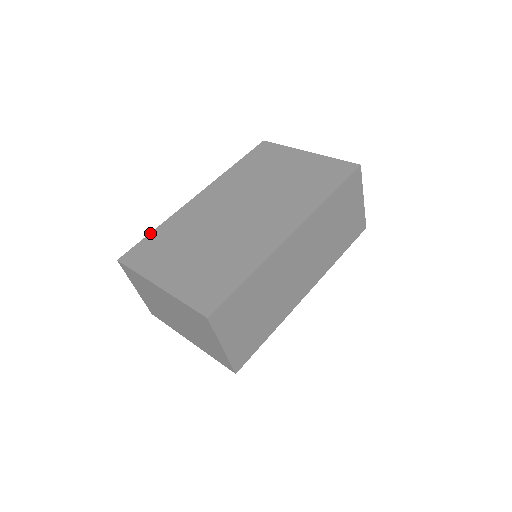
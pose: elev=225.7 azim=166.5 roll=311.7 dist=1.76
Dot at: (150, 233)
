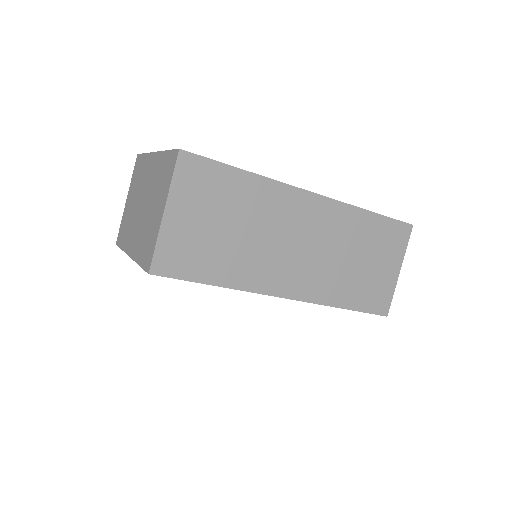
Dot at: occluded
